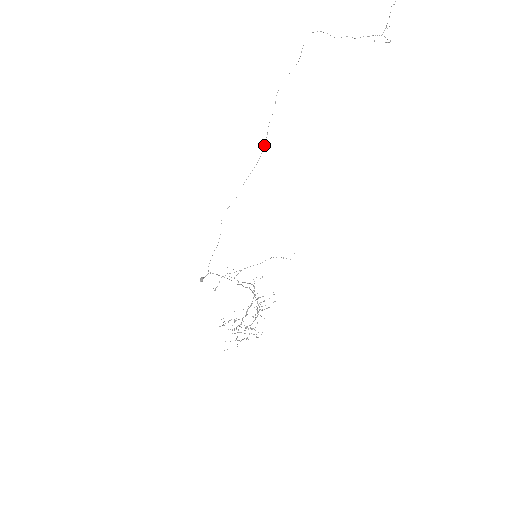
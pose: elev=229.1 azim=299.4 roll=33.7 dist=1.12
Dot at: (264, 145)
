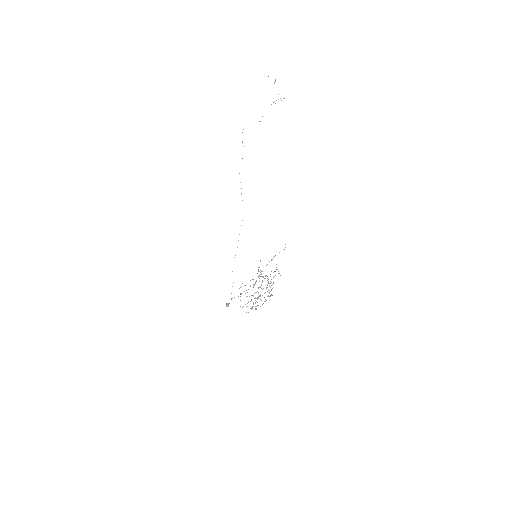
Dot at: occluded
